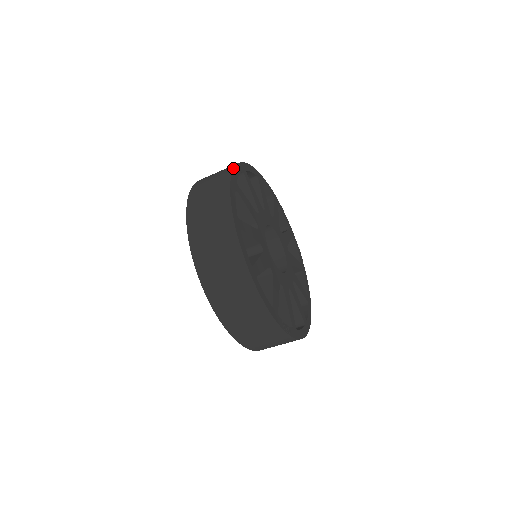
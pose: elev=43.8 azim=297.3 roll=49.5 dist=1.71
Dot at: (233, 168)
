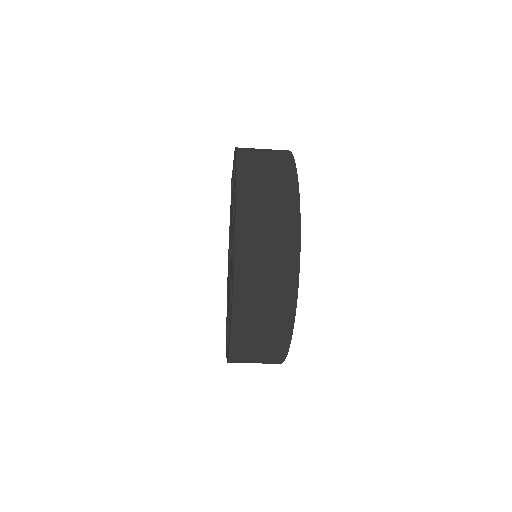
Dot at: occluded
